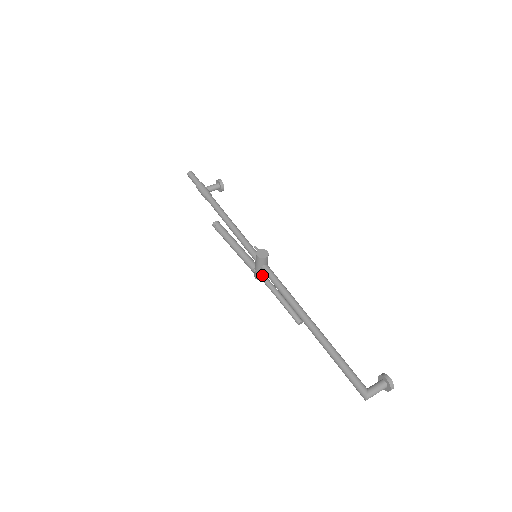
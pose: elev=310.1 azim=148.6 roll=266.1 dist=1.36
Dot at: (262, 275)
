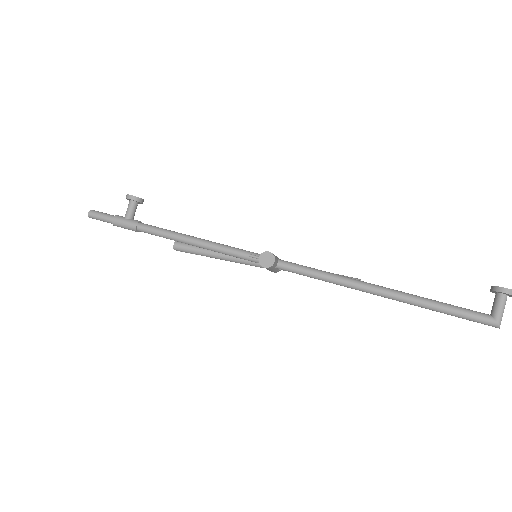
Dot at: occluded
